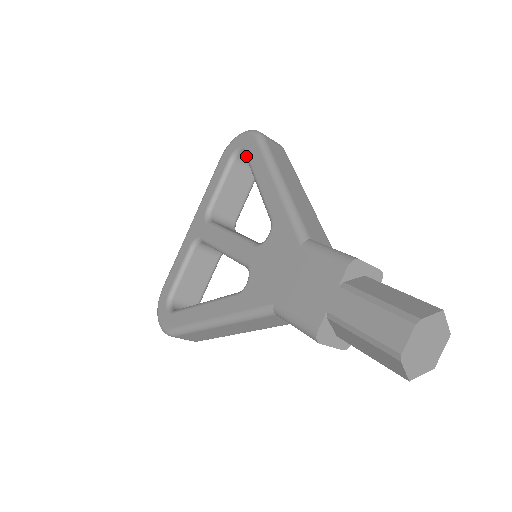
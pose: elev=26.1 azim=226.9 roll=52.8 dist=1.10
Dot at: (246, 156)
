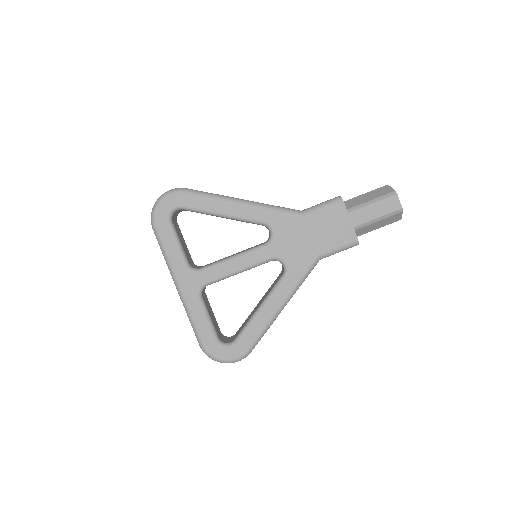
Dot at: (188, 209)
